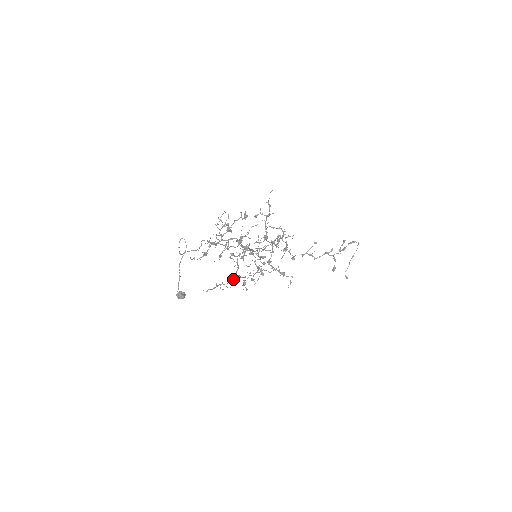
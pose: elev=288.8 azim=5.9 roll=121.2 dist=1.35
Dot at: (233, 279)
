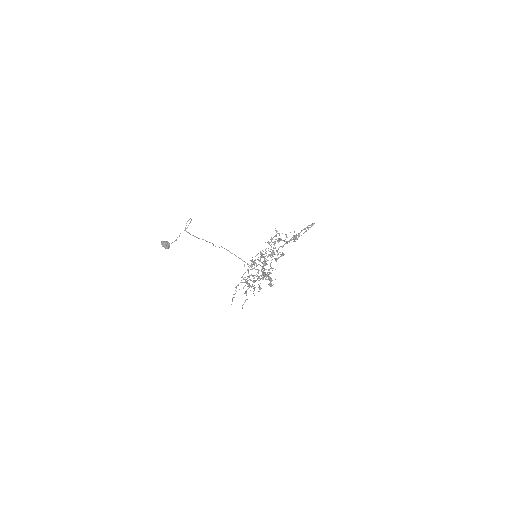
Dot at: occluded
